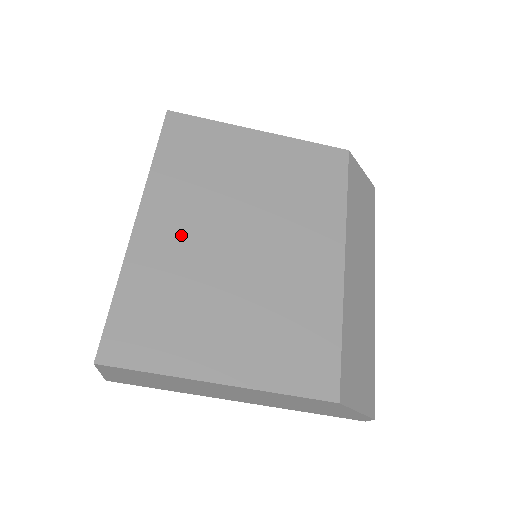
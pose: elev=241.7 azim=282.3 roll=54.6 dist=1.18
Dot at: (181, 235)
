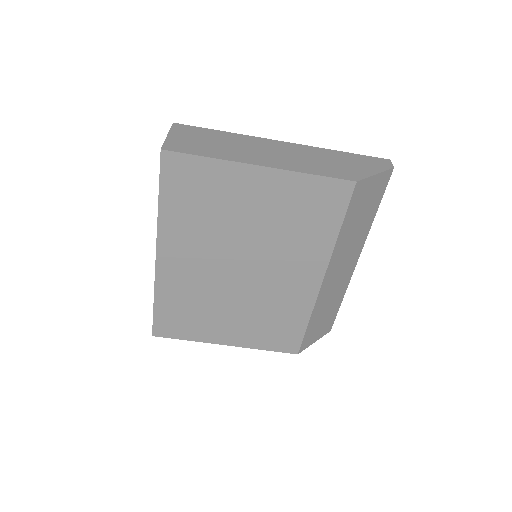
Dot at: (192, 268)
